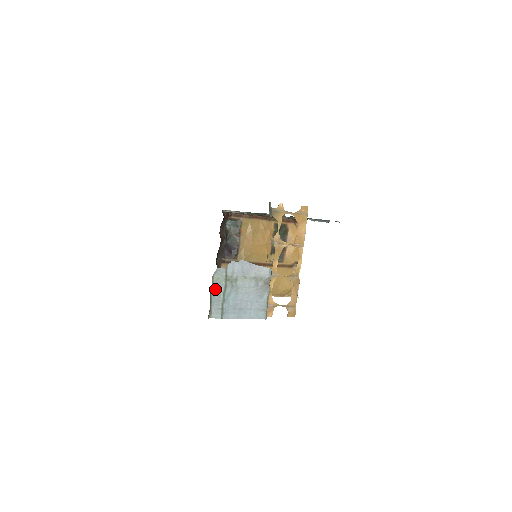
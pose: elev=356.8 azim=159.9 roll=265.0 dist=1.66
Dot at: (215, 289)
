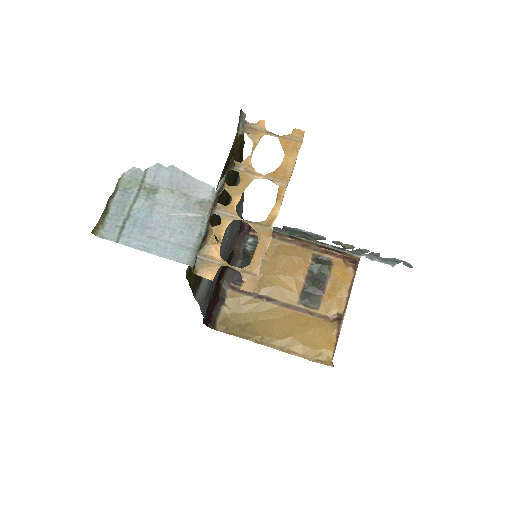
Dot at: (121, 197)
